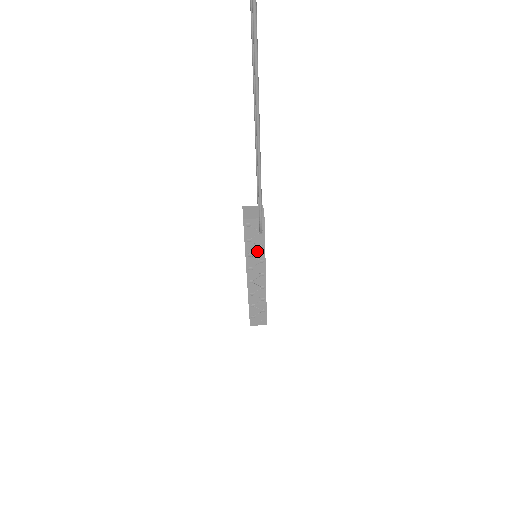
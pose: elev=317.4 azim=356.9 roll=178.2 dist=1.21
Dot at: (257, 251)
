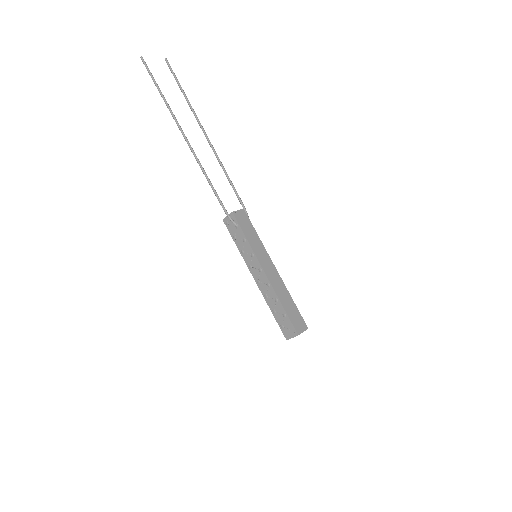
Dot at: (245, 246)
